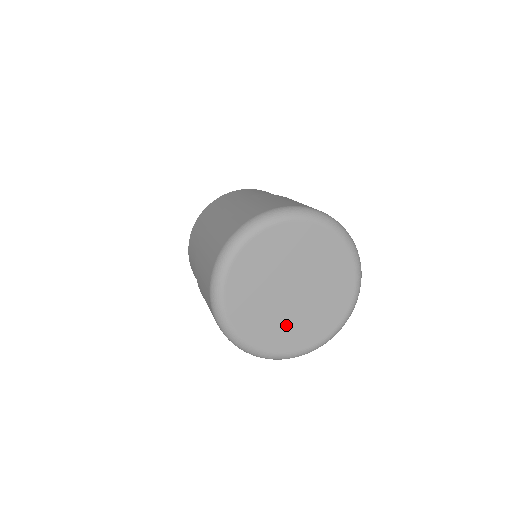
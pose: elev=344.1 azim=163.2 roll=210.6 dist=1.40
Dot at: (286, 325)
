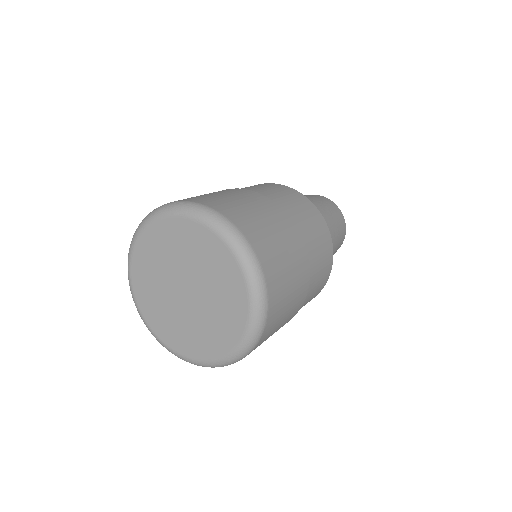
Dot at: (162, 306)
